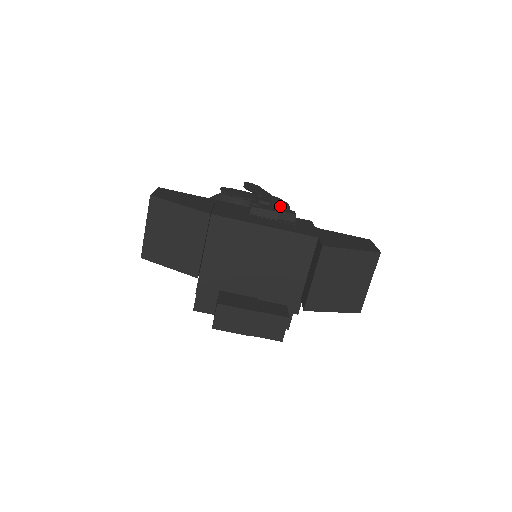
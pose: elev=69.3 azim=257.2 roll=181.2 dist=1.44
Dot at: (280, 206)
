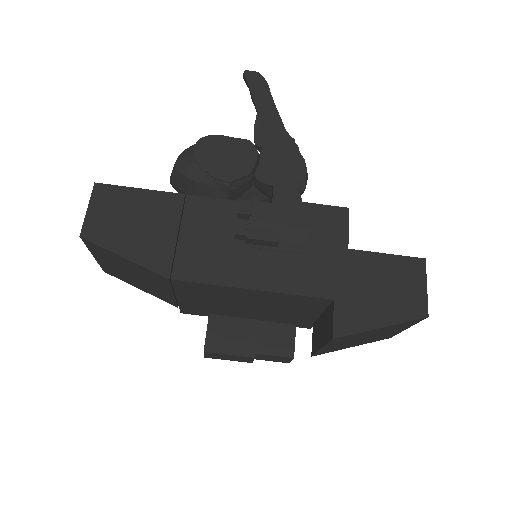
Dot at: (288, 194)
